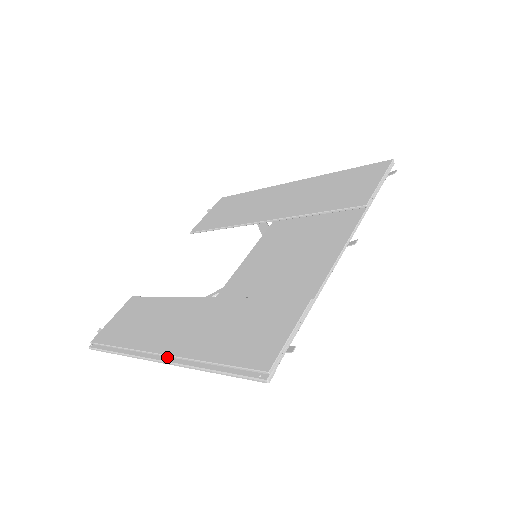
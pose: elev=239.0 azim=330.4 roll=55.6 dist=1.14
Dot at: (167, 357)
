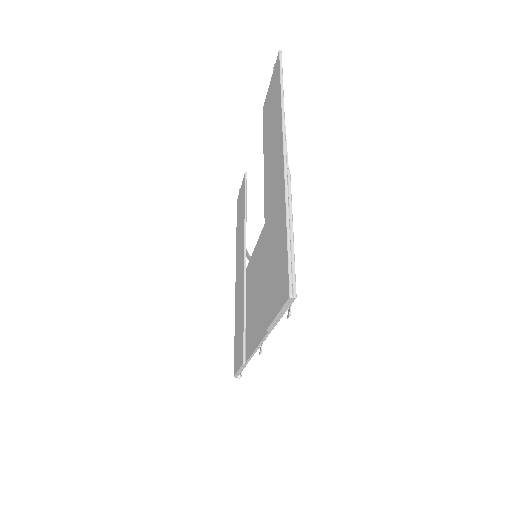
Dot at: occluded
